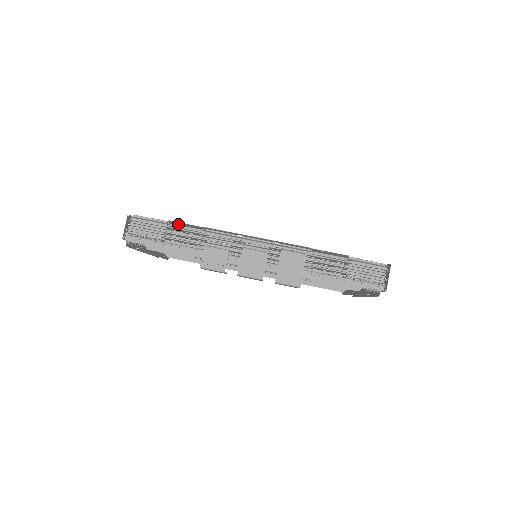
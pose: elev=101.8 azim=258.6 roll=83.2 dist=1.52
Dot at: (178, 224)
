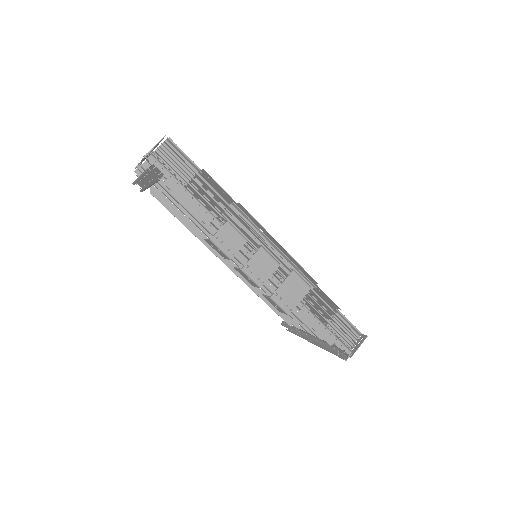
Dot at: (205, 177)
